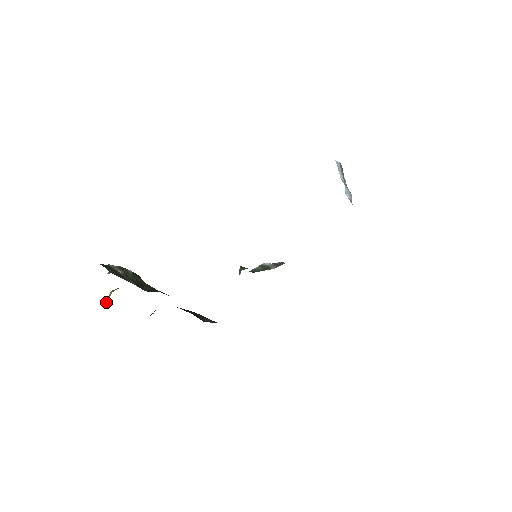
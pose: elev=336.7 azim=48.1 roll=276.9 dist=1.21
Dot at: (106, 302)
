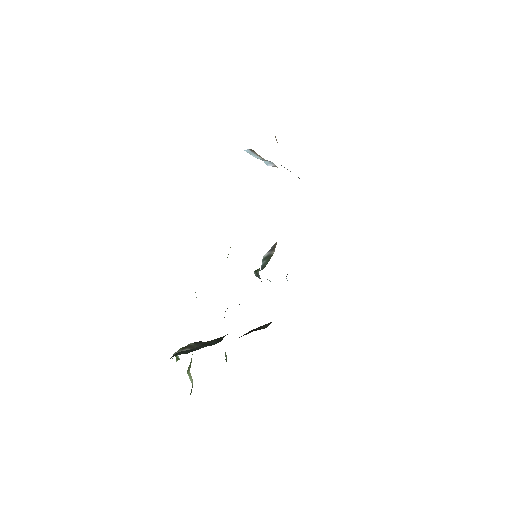
Dot at: (192, 381)
